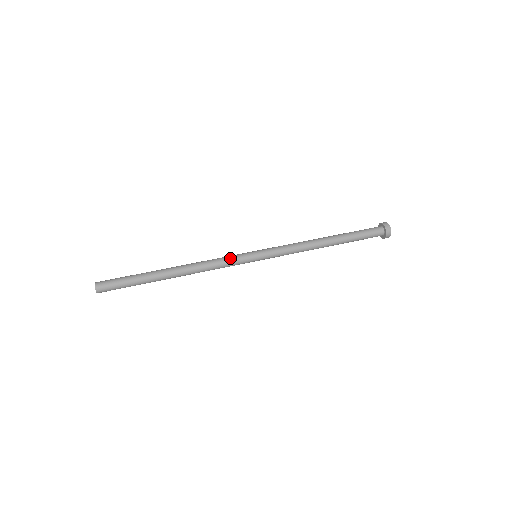
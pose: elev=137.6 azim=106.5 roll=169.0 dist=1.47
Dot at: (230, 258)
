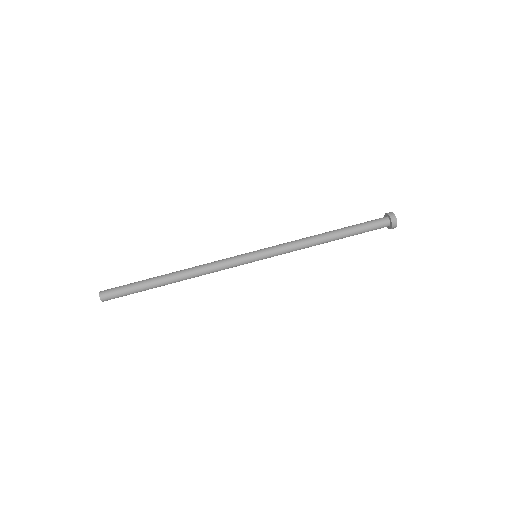
Dot at: (230, 263)
